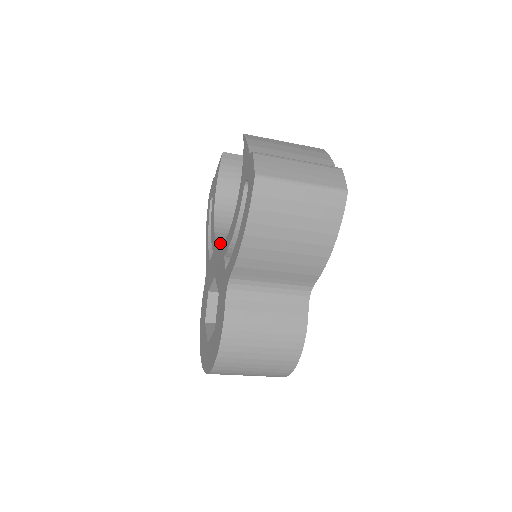
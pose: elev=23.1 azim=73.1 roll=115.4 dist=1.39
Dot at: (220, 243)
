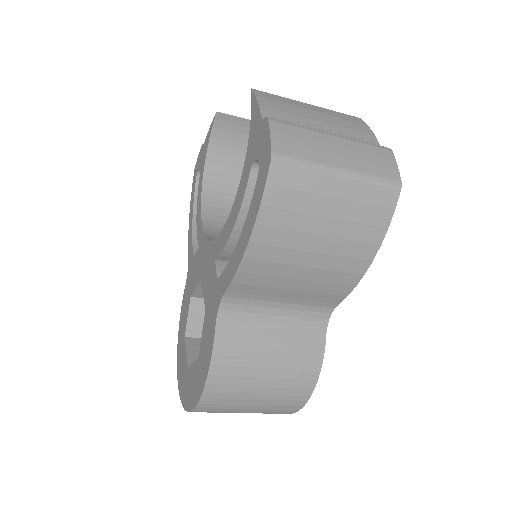
Dot at: (209, 236)
